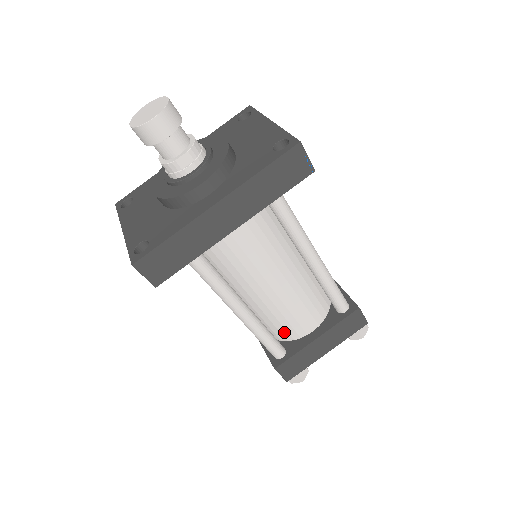
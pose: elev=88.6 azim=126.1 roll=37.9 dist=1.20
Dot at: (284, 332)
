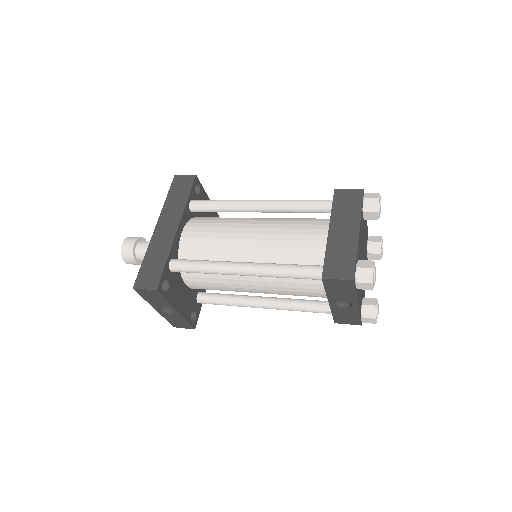
Dot at: (311, 260)
